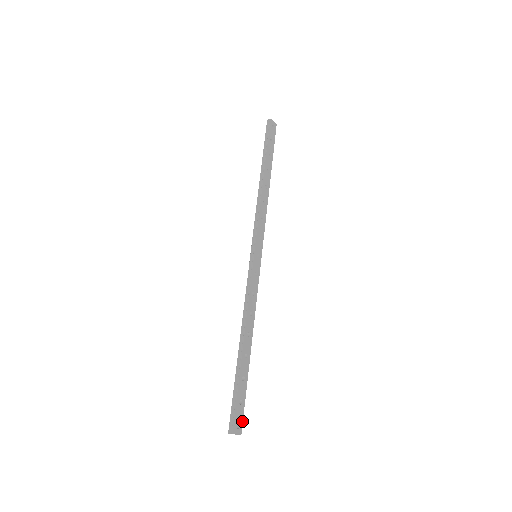
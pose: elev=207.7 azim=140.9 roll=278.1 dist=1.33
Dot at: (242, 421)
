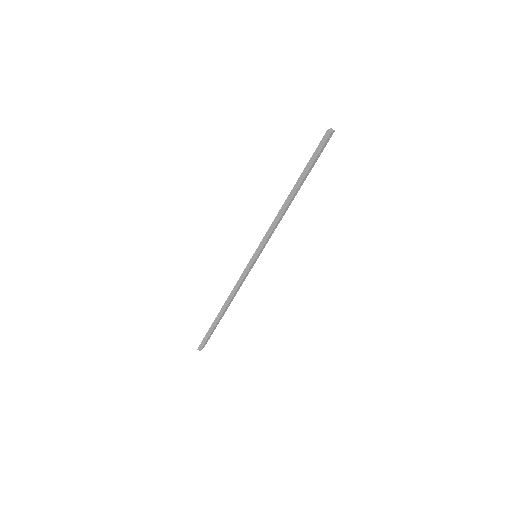
Dot at: occluded
